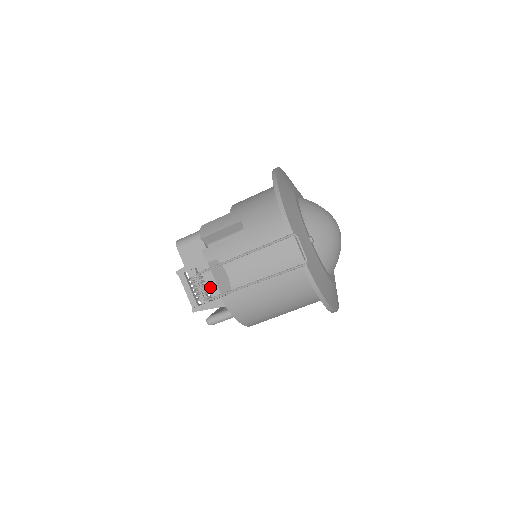
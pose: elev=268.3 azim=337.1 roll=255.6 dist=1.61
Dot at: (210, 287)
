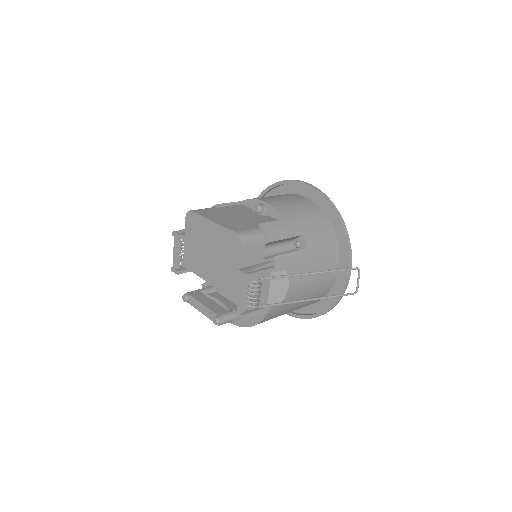
Dot at: (263, 294)
